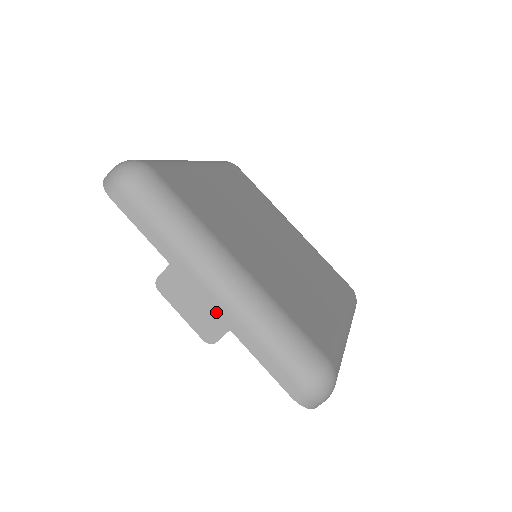
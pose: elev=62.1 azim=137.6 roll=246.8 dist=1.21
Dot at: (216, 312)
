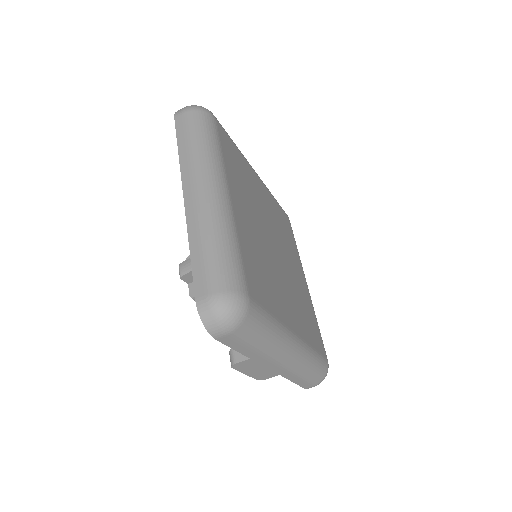
Dot at: (278, 373)
